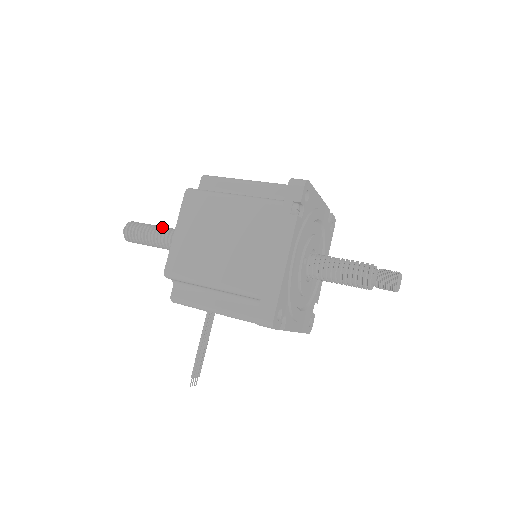
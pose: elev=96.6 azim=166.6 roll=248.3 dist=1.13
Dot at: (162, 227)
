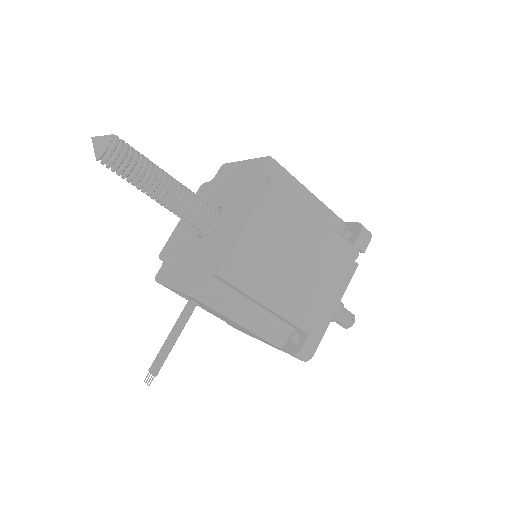
Dot at: (163, 170)
